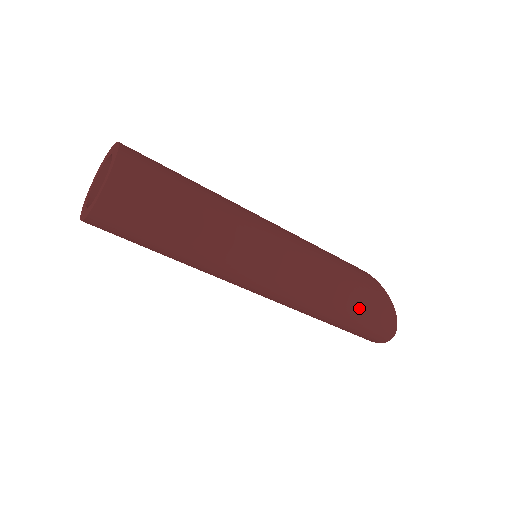
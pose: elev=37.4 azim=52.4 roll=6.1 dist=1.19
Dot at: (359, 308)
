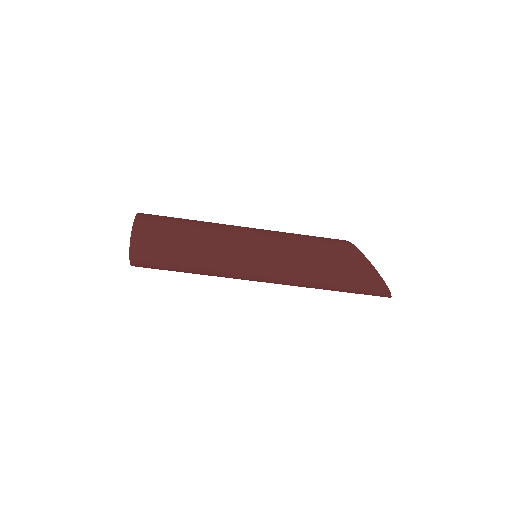
Dot at: (345, 286)
